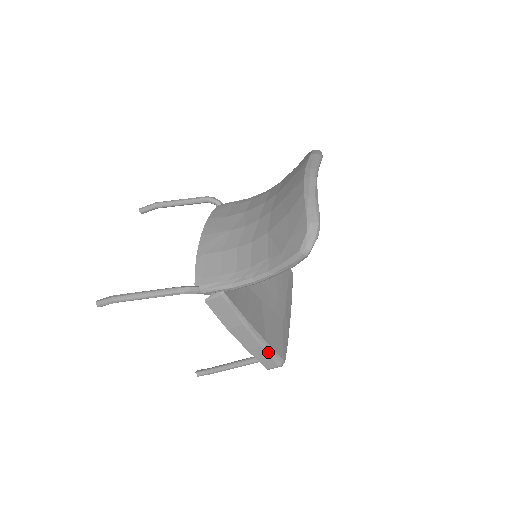
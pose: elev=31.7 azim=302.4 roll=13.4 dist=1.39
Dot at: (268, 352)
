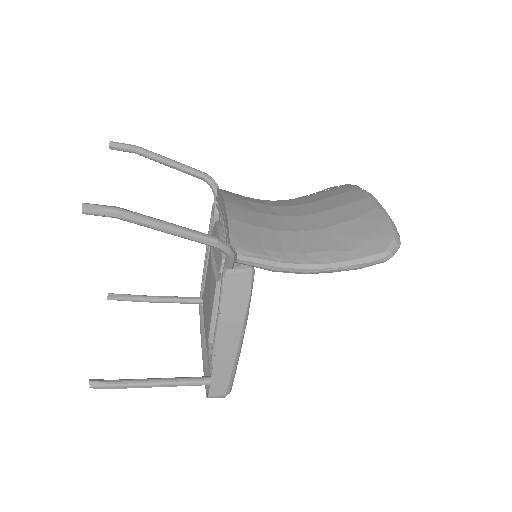
Dot at: (233, 370)
